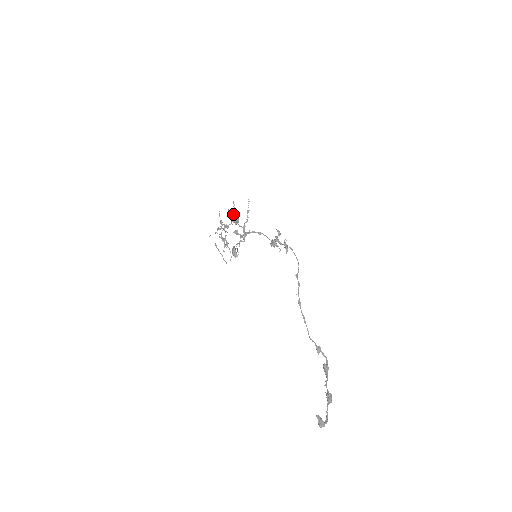
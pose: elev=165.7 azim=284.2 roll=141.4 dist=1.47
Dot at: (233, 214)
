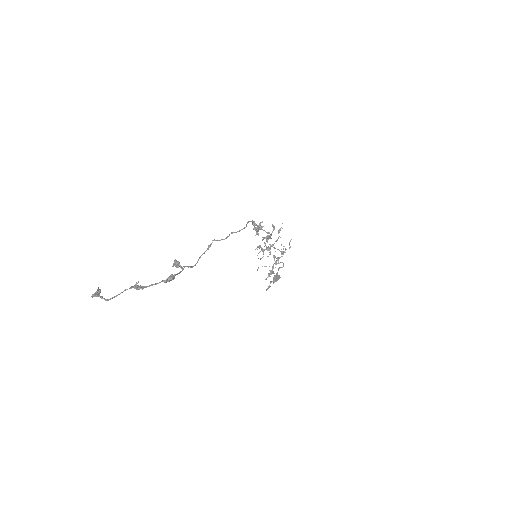
Dot at: occluded
